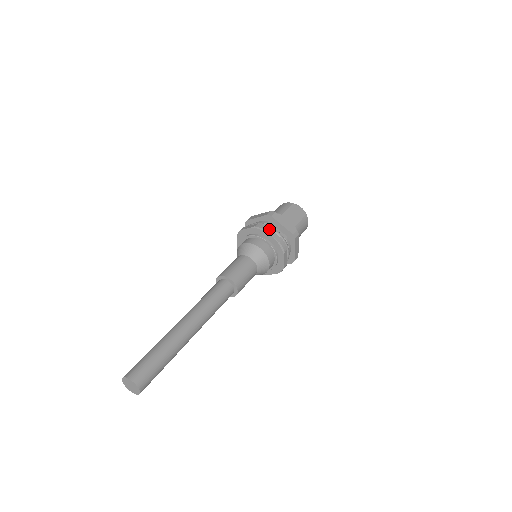
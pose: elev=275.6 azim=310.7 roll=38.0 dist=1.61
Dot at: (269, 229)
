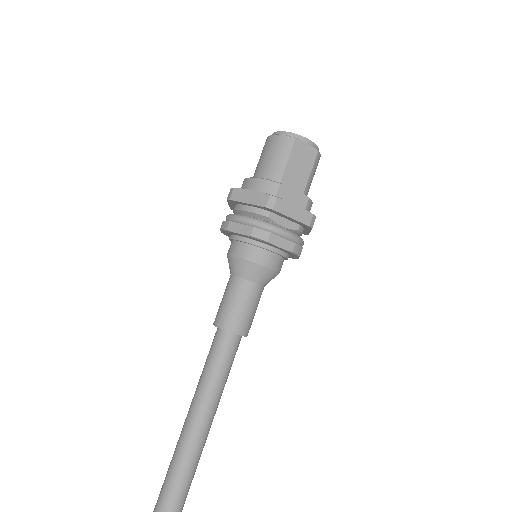
Dot at: (274, 237)
